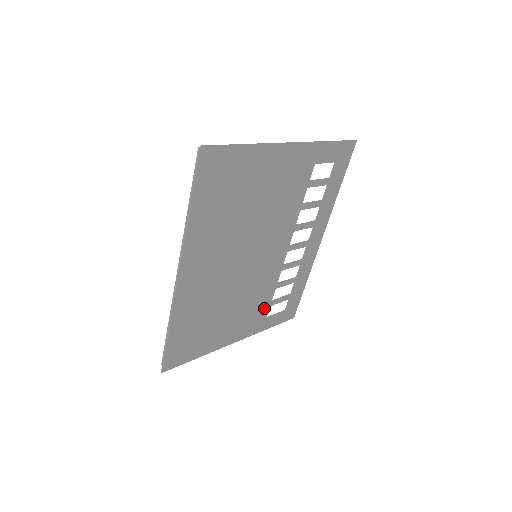
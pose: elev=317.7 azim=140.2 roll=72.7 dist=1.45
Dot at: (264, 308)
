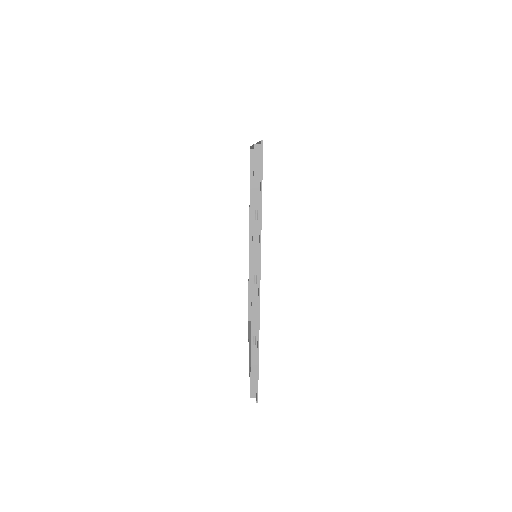
Dot at: occluded
